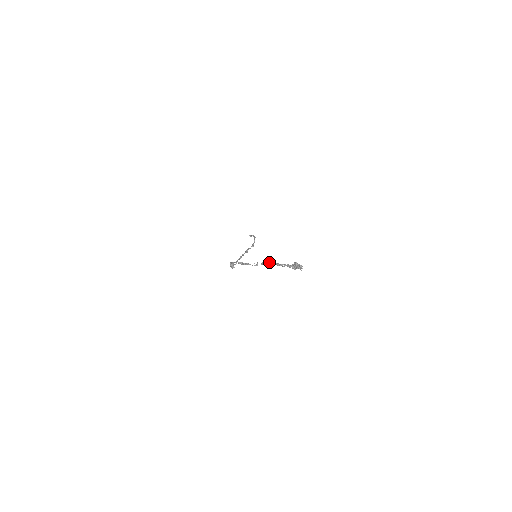
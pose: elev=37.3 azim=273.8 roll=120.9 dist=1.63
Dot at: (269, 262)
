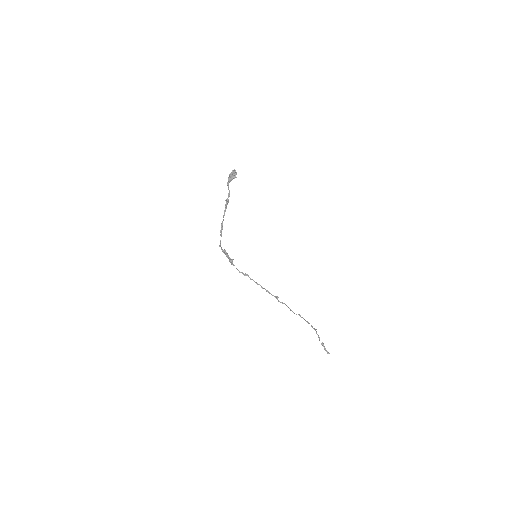
Dot at: occluded
